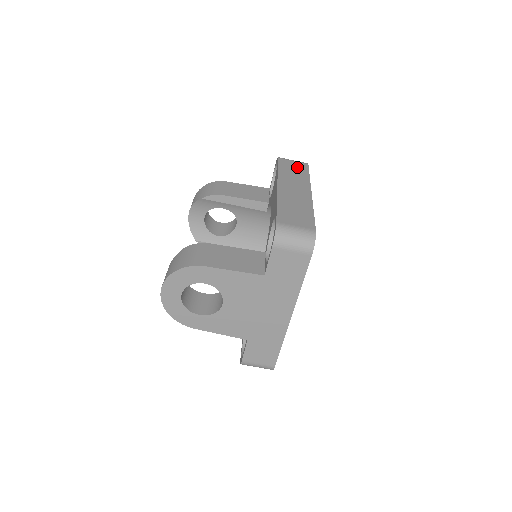
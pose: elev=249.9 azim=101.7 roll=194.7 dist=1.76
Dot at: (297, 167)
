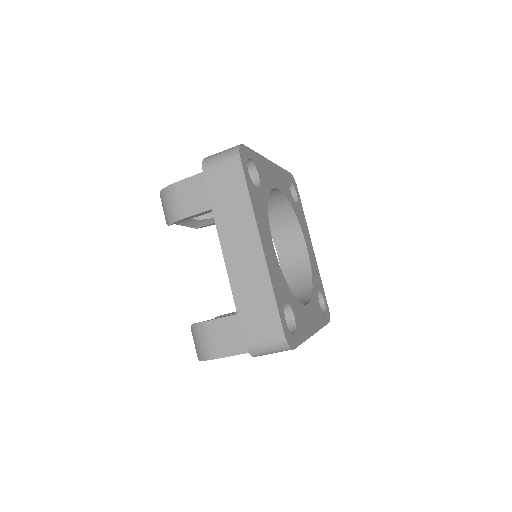
Dot at: (230, 182)
